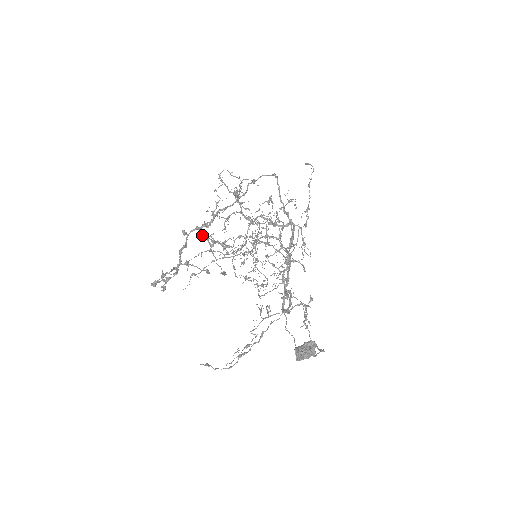
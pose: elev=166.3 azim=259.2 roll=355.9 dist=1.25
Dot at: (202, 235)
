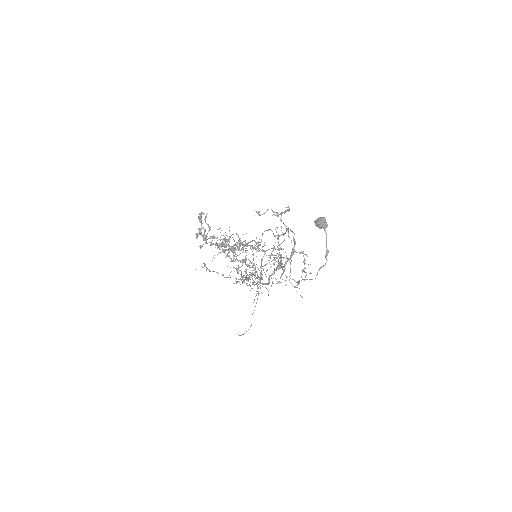
Dot at: (216, 244)
